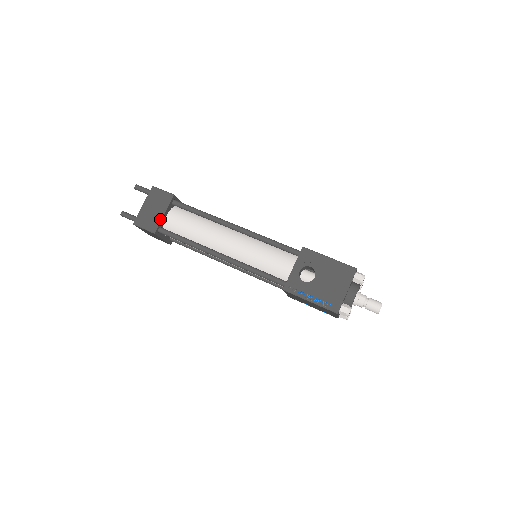
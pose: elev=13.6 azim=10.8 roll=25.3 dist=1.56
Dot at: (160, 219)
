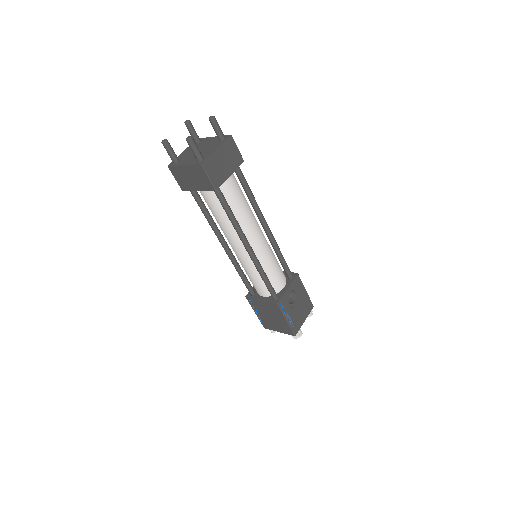
Dot at: (226, 178)
